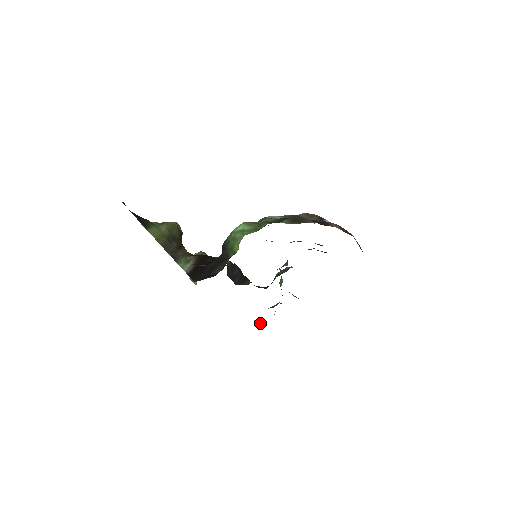
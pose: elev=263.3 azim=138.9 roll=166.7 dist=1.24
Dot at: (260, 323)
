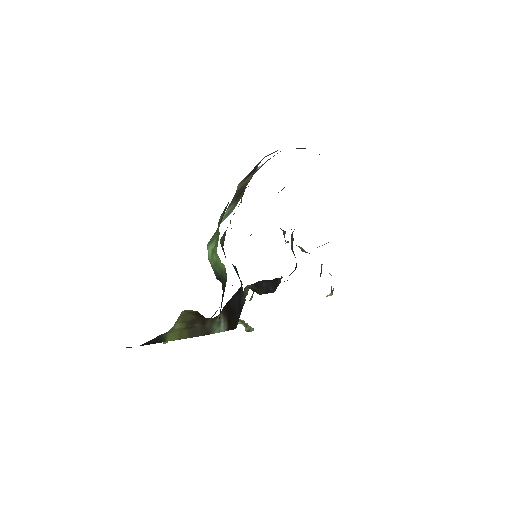
Dot at: (330, 293)
